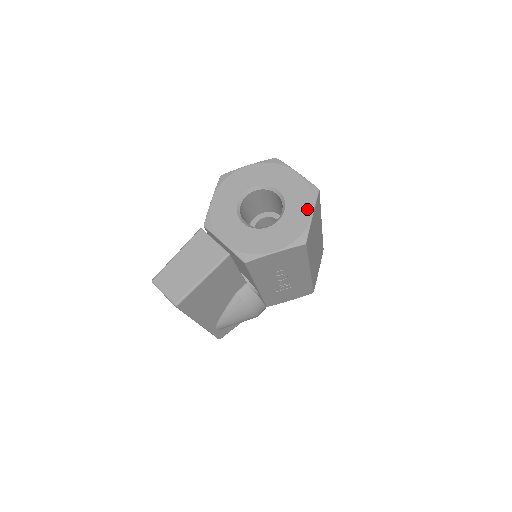
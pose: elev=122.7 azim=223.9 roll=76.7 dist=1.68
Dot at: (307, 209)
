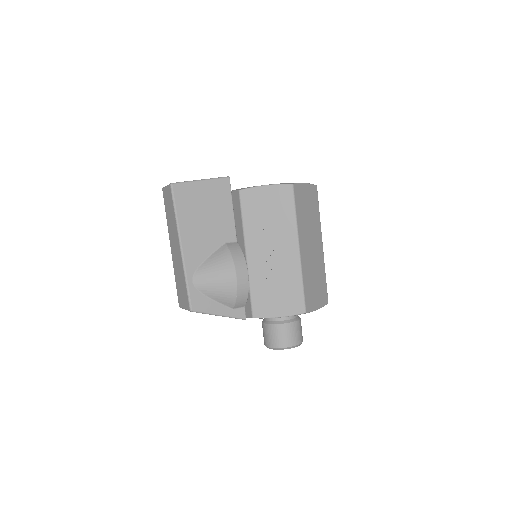
Dot at: occluded
